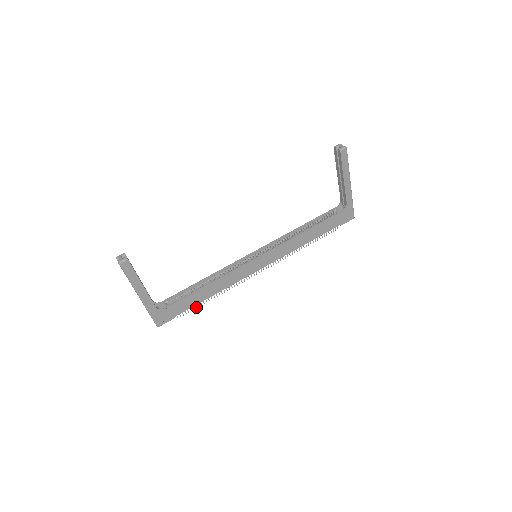
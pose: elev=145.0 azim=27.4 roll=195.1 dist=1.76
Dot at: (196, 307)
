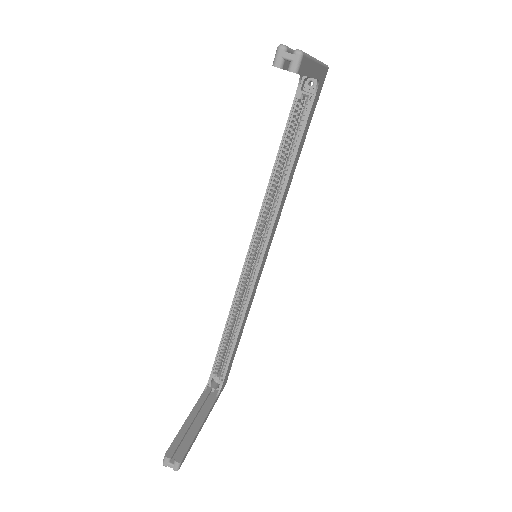
Dot at: occluded
